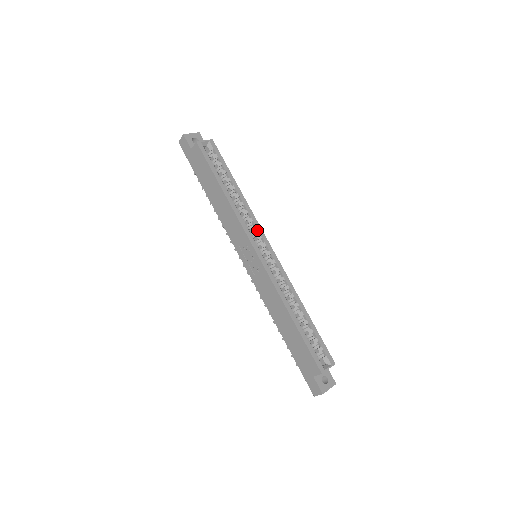
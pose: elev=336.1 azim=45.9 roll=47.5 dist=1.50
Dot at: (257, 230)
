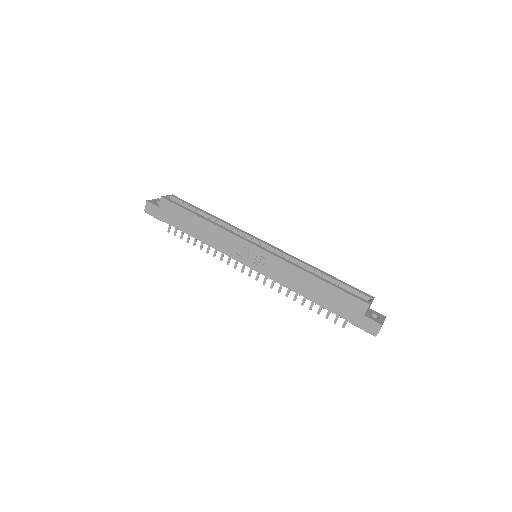
Dot at: (246, 235)
